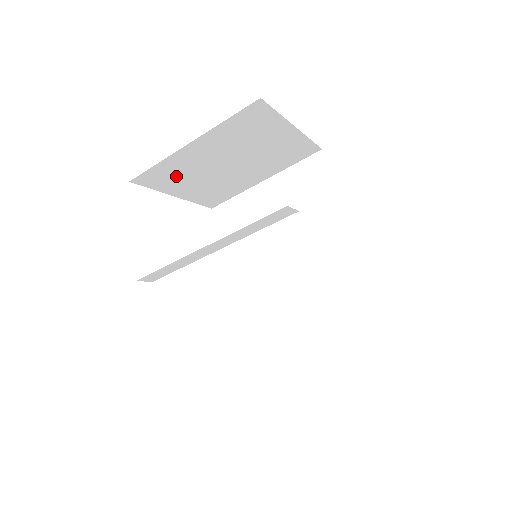
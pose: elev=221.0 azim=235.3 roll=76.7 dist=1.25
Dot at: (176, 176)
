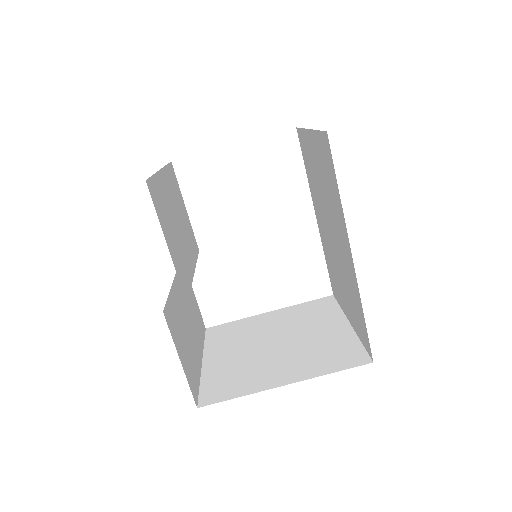
Dot at: occluded
